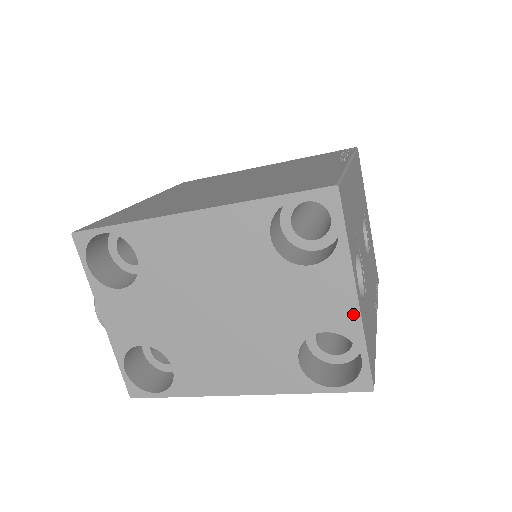
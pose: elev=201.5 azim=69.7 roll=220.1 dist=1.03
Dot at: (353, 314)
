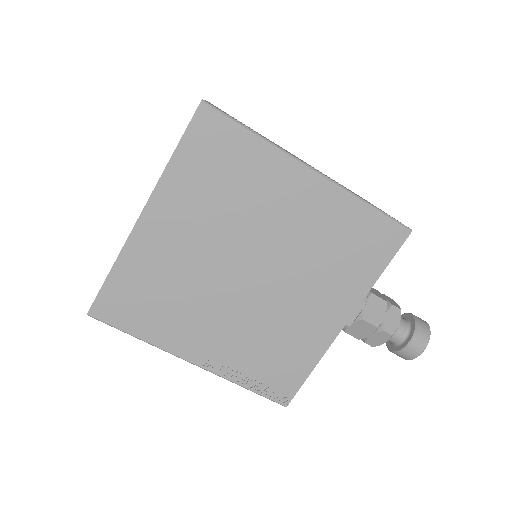
Dot at: occluded
